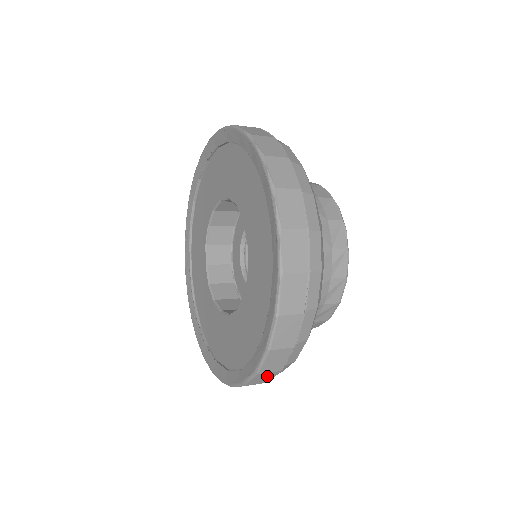
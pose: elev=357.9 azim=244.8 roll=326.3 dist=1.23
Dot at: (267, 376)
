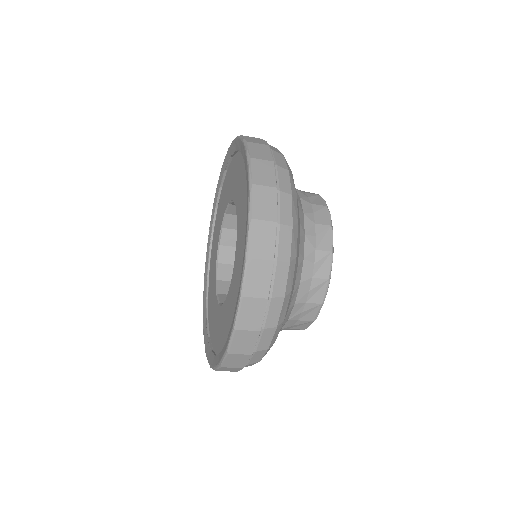
Dot at: (240, 359)
